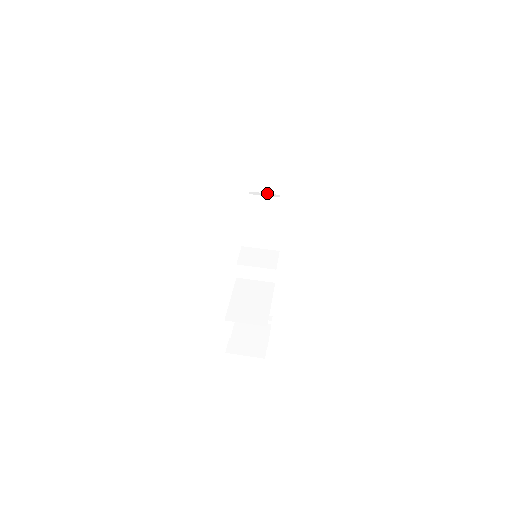
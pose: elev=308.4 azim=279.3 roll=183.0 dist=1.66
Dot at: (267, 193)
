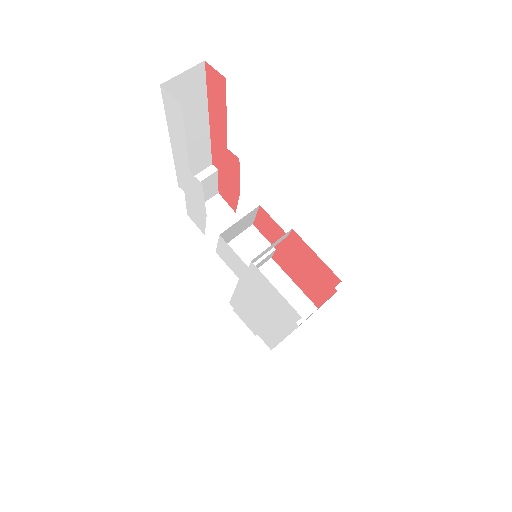
Dot at: (198, 173)
